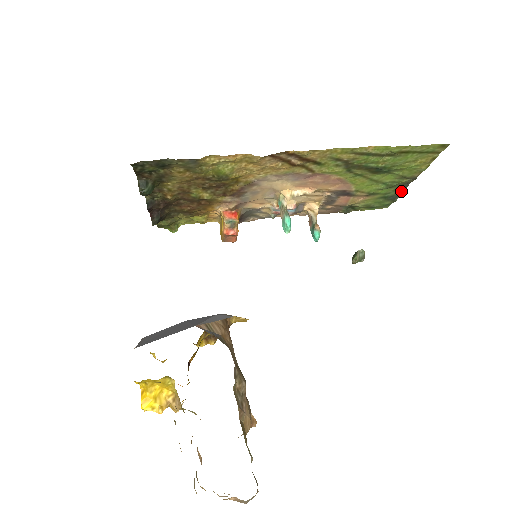
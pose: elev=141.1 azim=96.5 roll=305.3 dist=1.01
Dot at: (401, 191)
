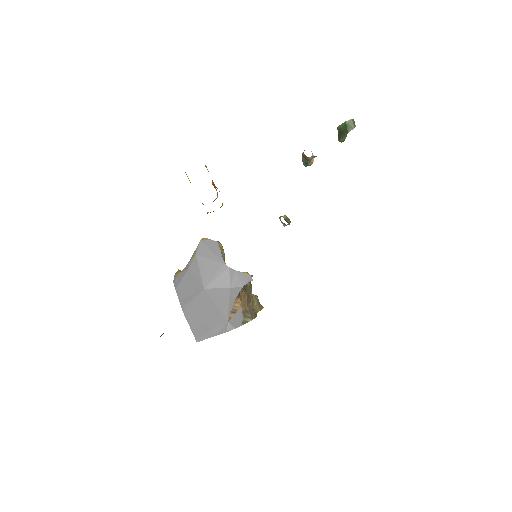
Dot at: occluded
